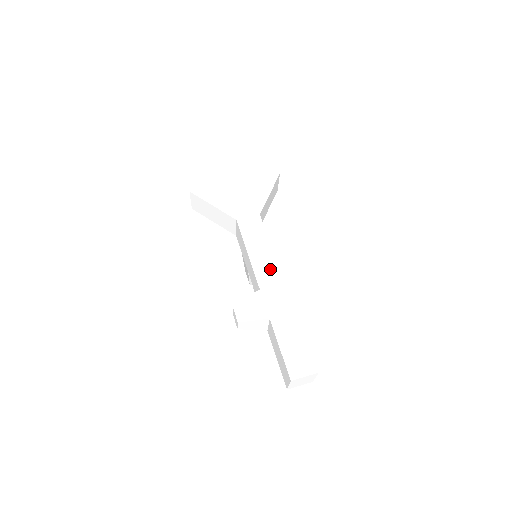
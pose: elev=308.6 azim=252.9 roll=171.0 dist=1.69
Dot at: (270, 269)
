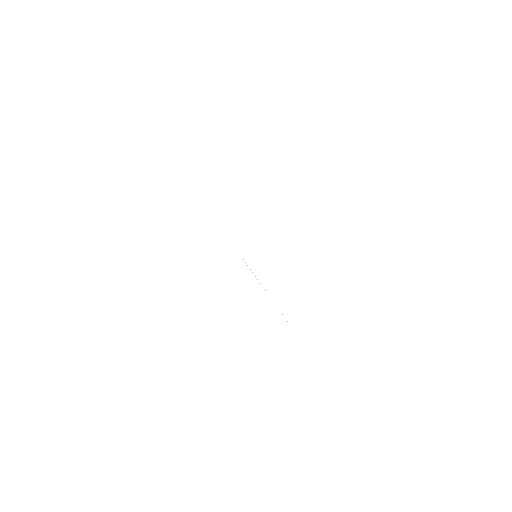
Dot at: (279, 280)
